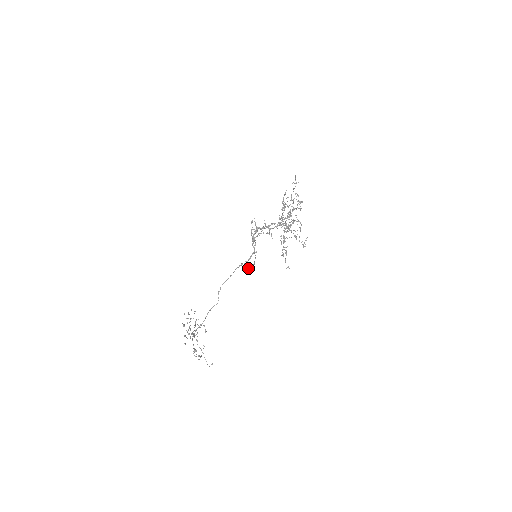
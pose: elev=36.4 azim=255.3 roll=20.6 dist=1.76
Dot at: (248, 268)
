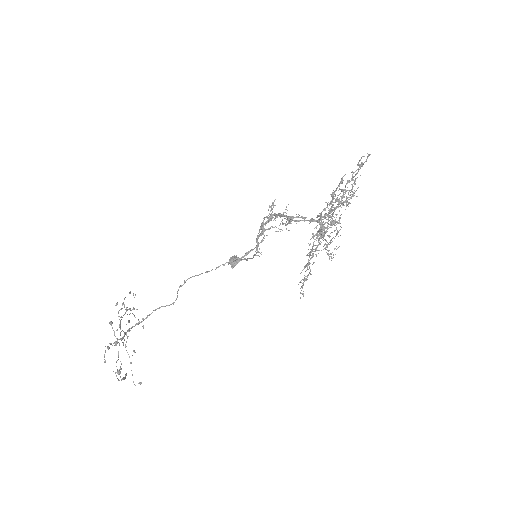
Dot at: (234, 261)
